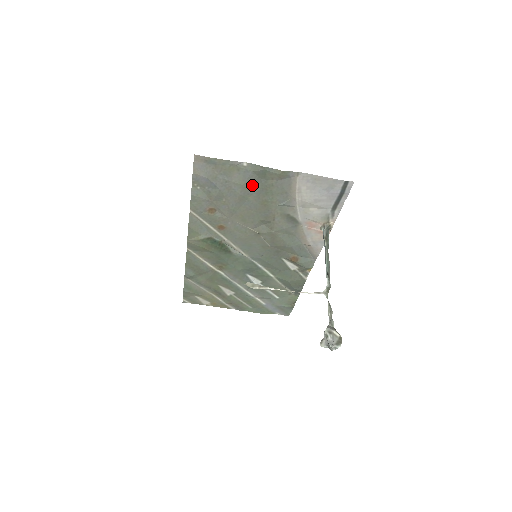
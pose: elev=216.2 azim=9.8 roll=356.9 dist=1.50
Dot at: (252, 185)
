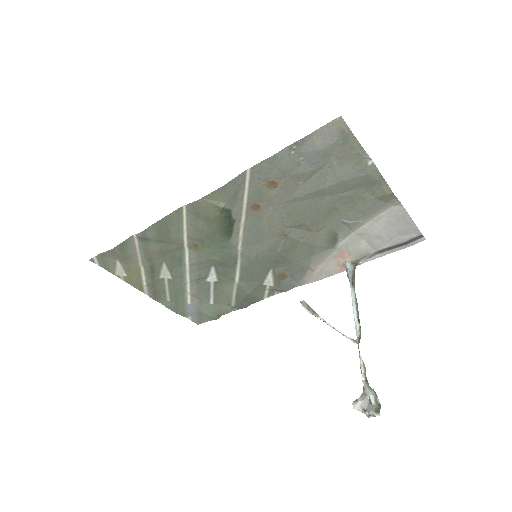
Dot at: (347, 187)
